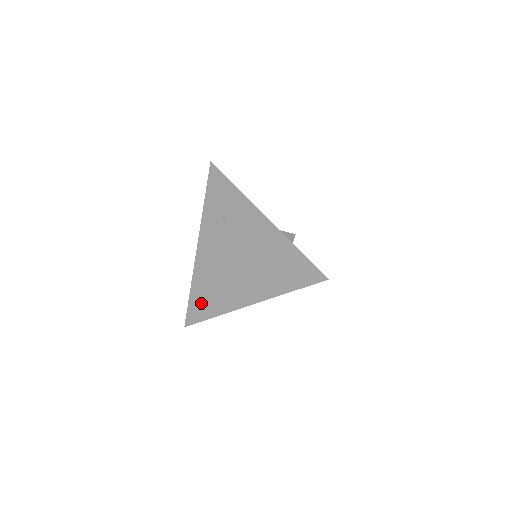
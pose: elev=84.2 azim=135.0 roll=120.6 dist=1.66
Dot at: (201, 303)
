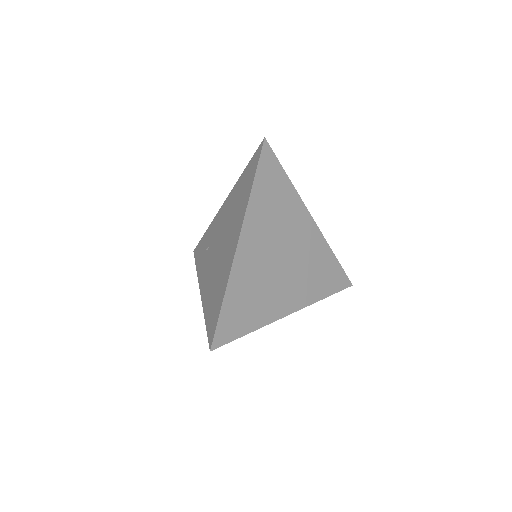
Dot at: (213, 310)
